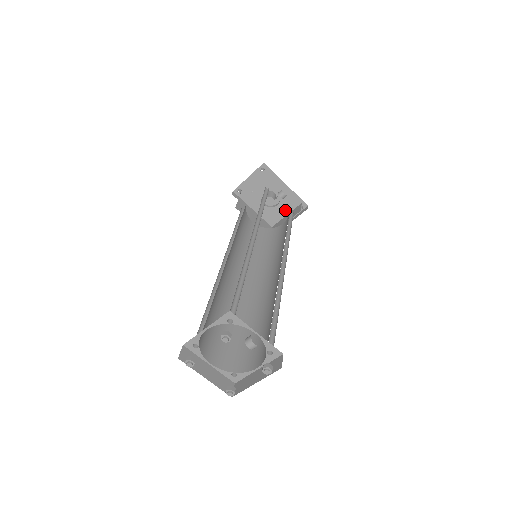
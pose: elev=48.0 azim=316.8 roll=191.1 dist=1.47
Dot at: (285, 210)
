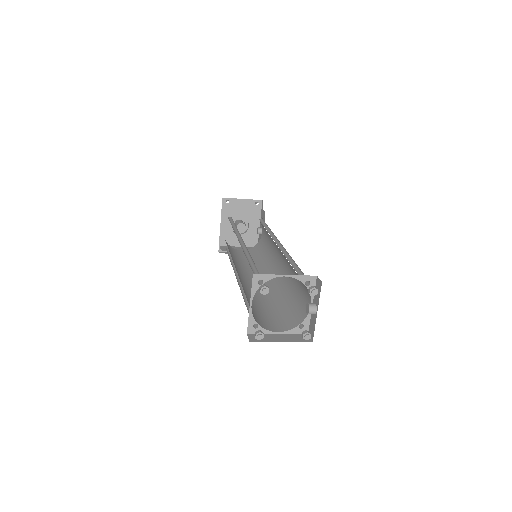
Dot at: occluded
